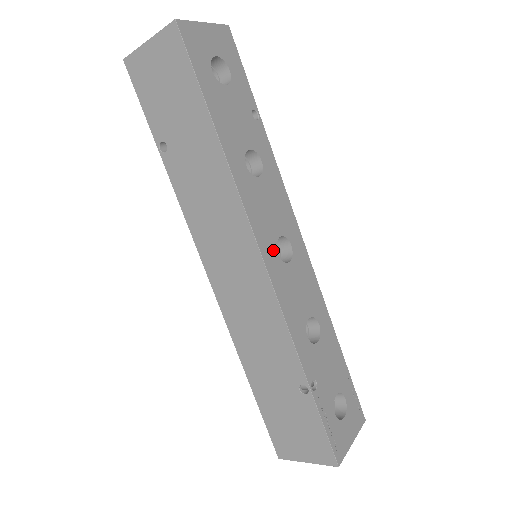
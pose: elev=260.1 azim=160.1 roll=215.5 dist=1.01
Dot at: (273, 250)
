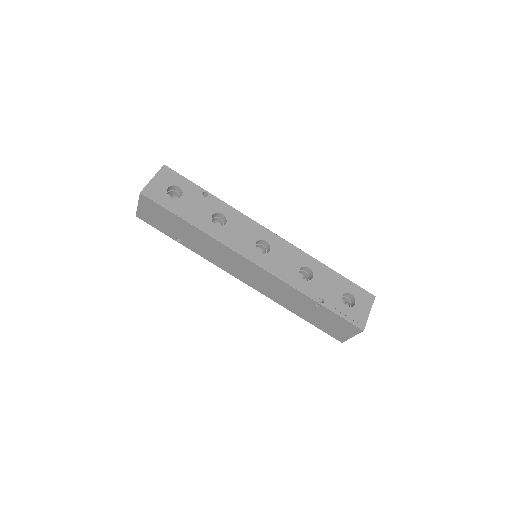
Dot at: (256, 253)
